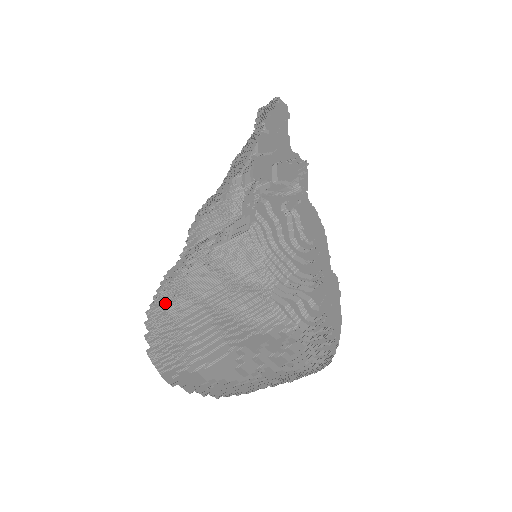
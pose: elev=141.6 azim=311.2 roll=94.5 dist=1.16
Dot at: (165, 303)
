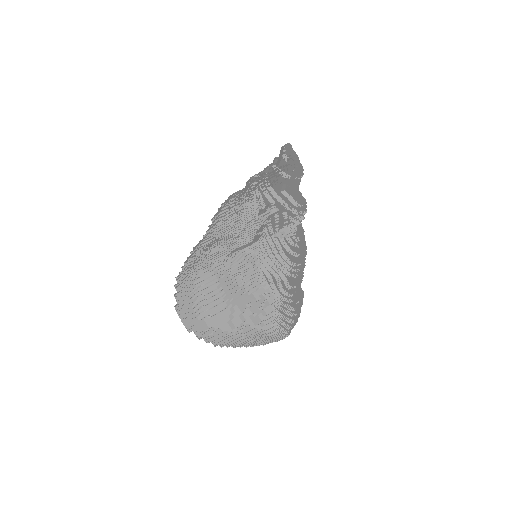
Dot at: (188, 269)
